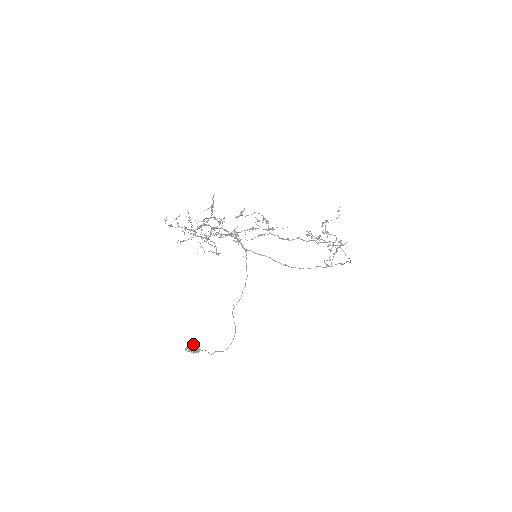
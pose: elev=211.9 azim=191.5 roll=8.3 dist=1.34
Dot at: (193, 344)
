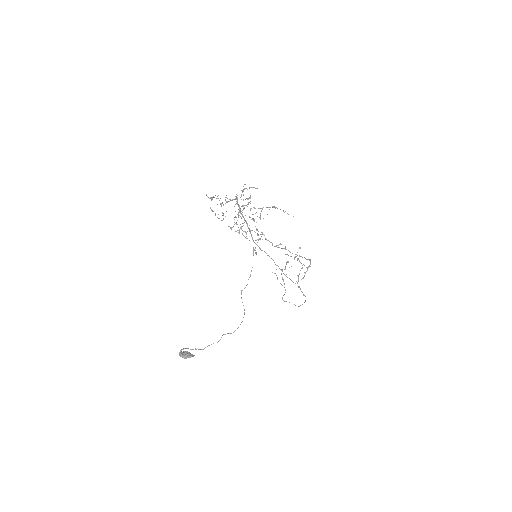
Dot at: (185, 351)
